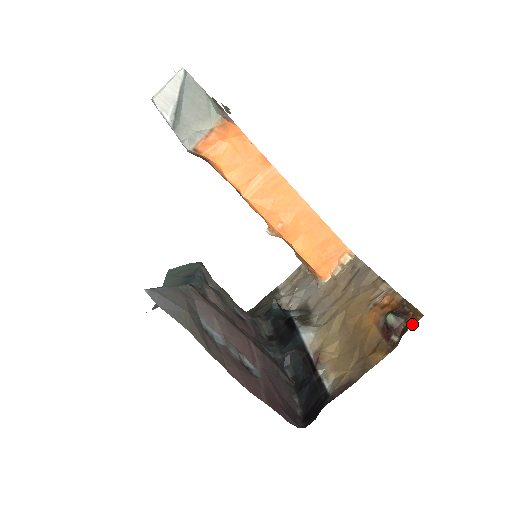
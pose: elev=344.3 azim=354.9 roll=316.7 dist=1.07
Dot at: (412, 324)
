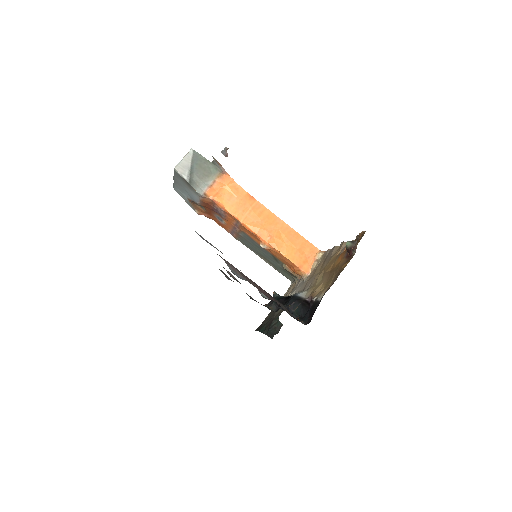
Dot at: occluded
